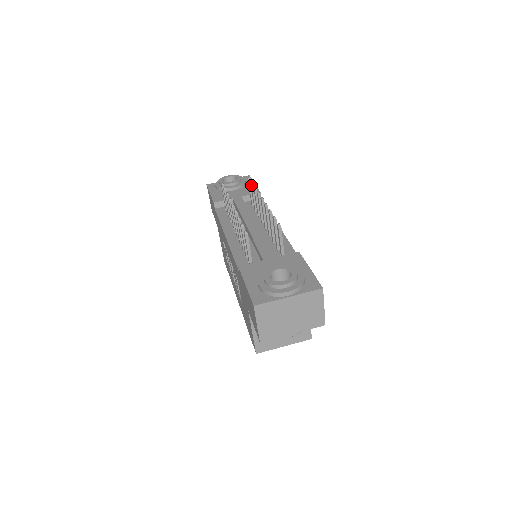
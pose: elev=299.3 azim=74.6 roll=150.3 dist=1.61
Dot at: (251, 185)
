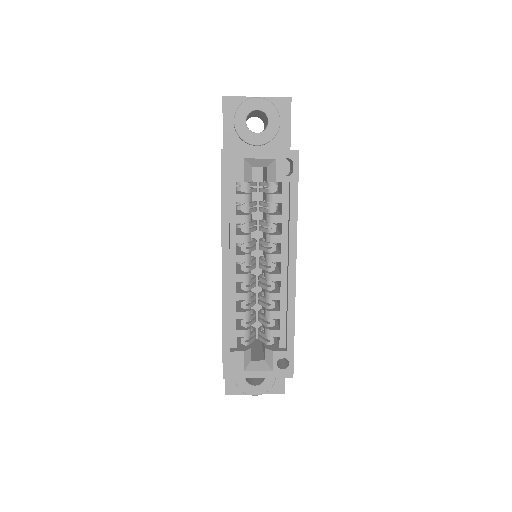
Dot at: occluded
